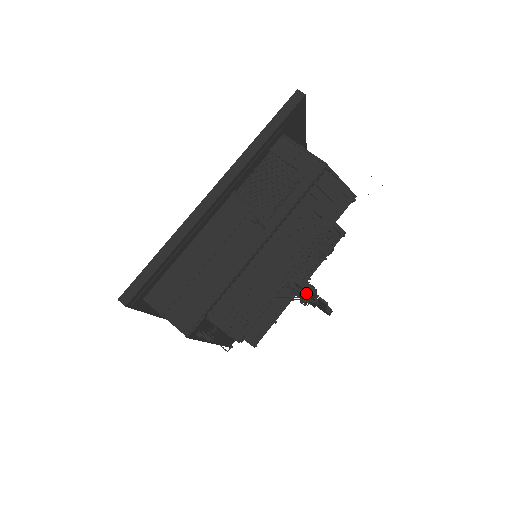
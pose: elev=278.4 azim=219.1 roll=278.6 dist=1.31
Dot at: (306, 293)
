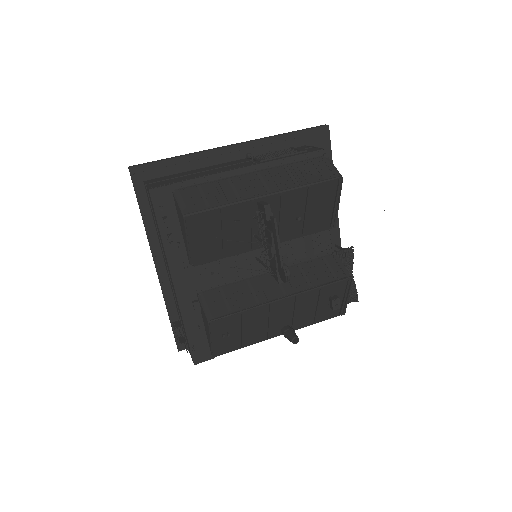
Dot at: (262, 211)
